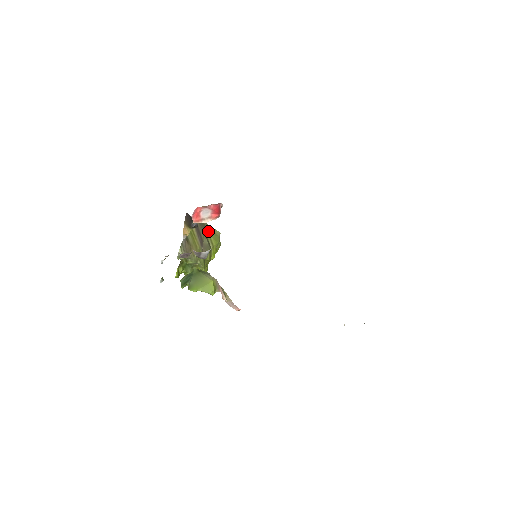
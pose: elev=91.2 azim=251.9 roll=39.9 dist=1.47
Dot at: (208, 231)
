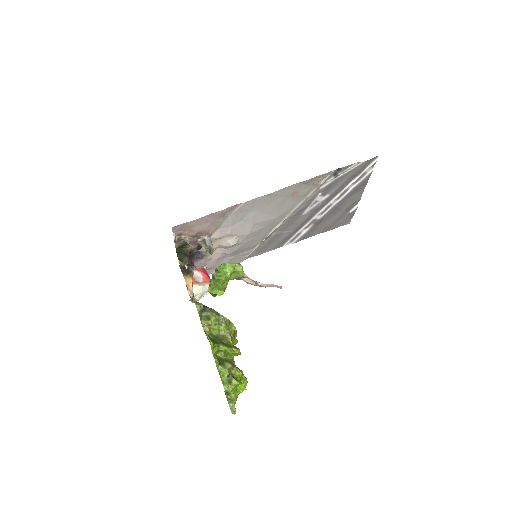
Dot at: occluded
